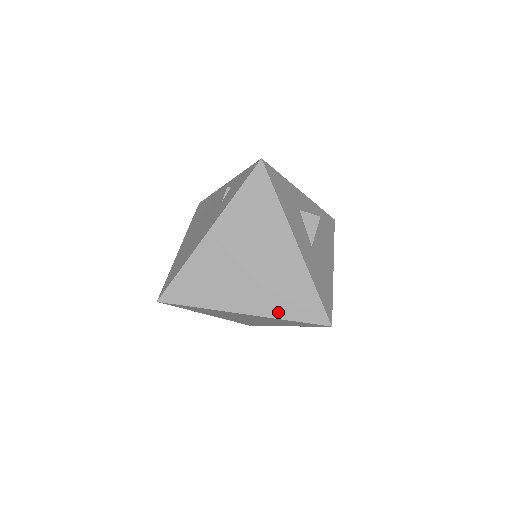
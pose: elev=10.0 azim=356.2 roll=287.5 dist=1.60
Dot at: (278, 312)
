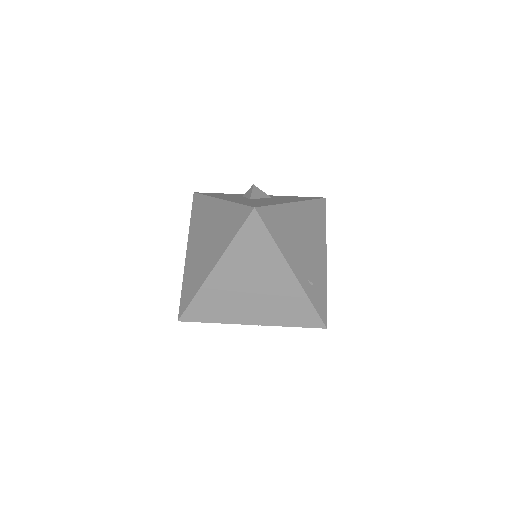
Dot at: (227, 242)
